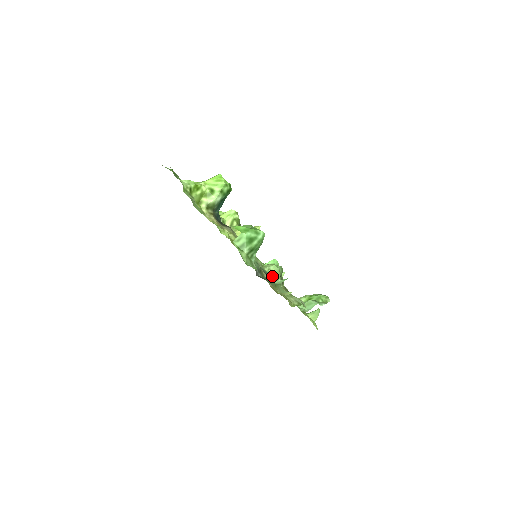
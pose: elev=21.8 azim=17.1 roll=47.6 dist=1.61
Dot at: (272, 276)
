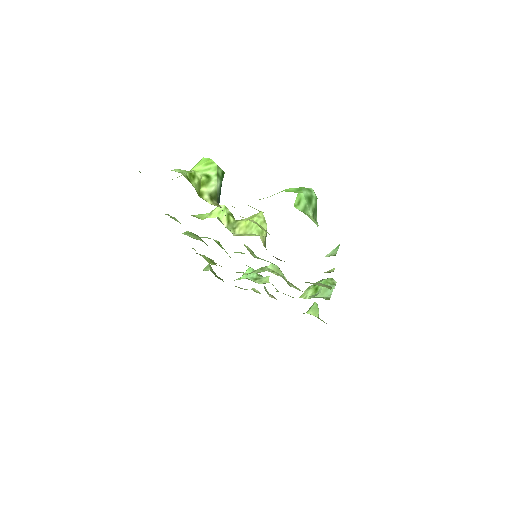
Dot at: (277, 275)
